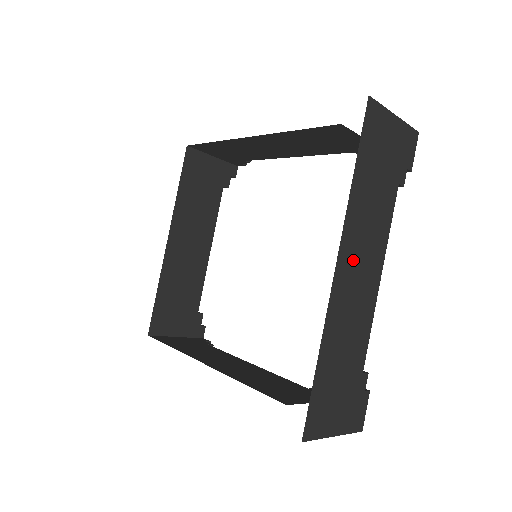
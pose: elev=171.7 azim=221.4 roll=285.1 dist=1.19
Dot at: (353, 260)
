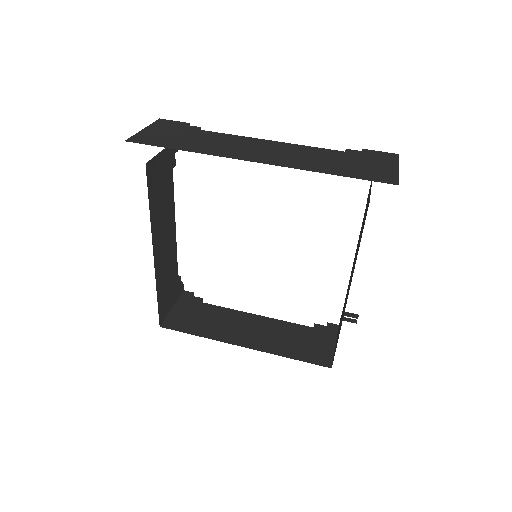
Dot at: occluded
